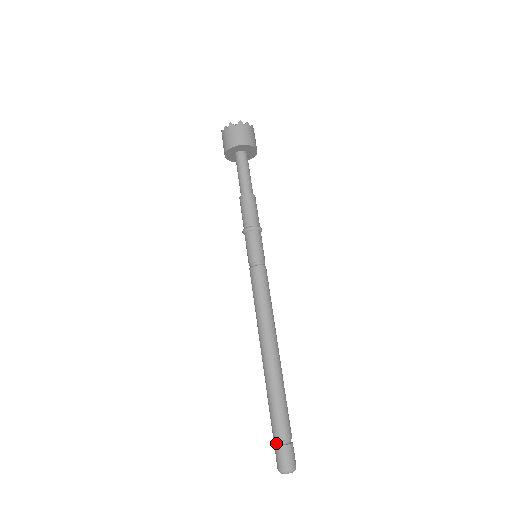
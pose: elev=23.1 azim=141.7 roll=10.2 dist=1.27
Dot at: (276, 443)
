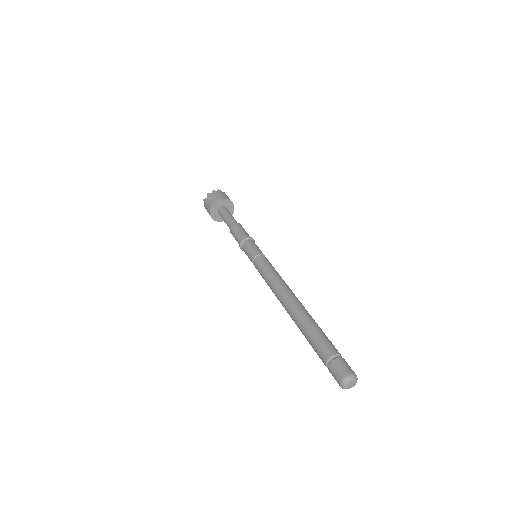
Dot at: (328, 367)
